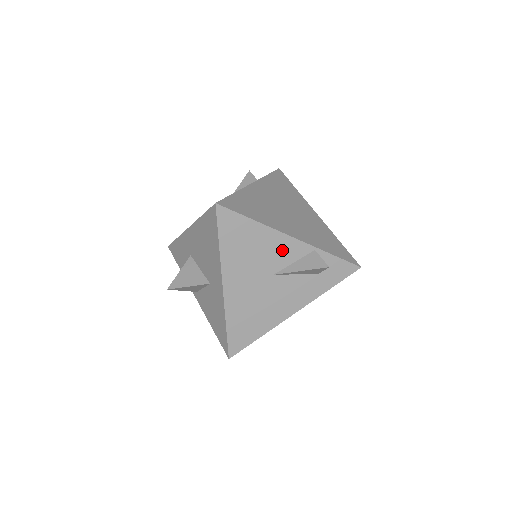
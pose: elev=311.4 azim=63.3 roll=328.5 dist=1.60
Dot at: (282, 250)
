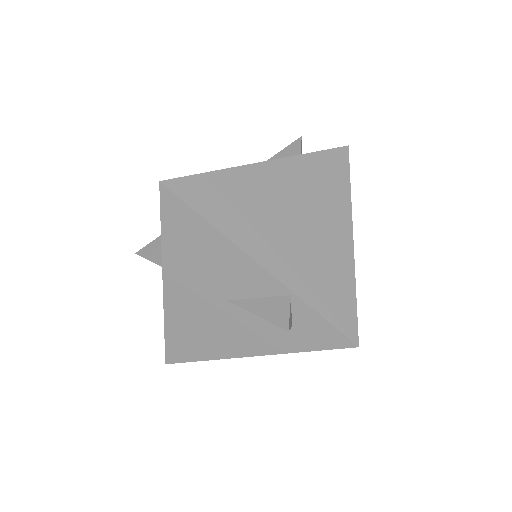
Dot at: (243, 276)
